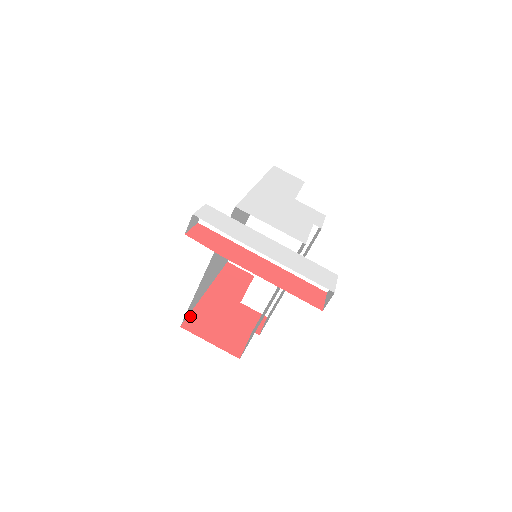
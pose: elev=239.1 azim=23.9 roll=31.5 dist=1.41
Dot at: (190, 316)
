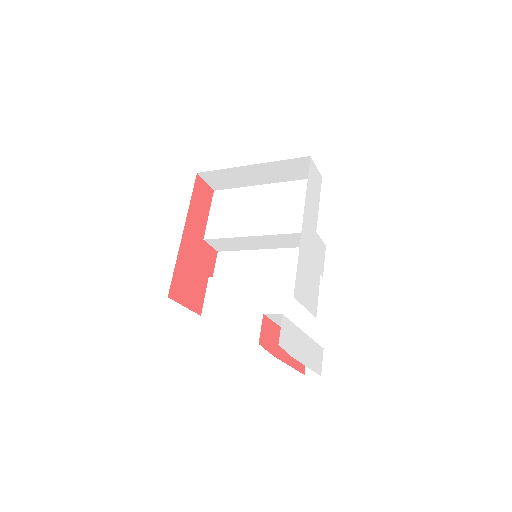
Dot at: (173, 278)
